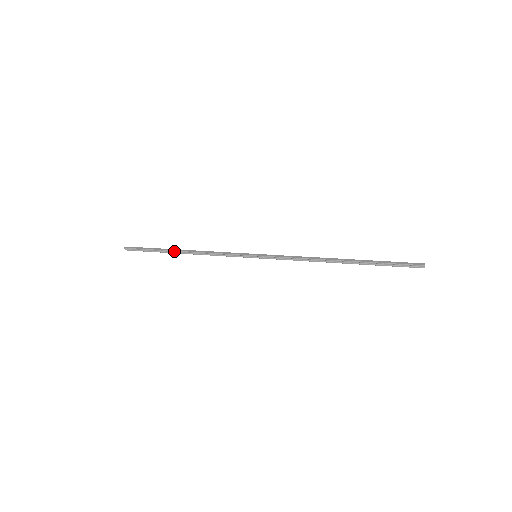
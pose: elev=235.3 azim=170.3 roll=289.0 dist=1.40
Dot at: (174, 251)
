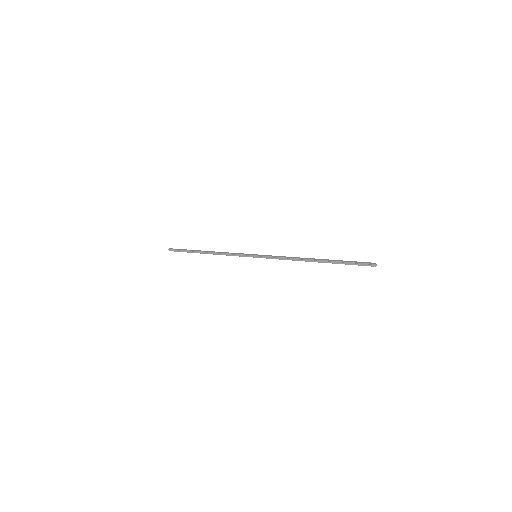
Dot at: (201, 252)
